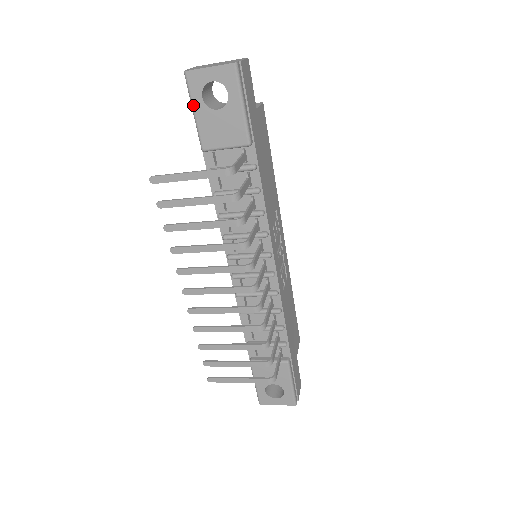
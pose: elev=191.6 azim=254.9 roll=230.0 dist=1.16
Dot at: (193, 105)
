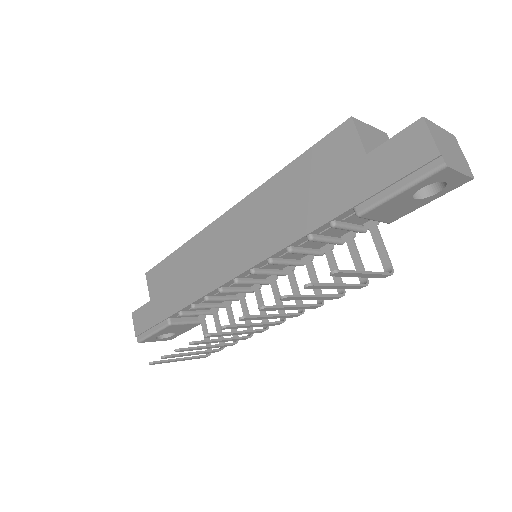
Dot at: (409, 189)
